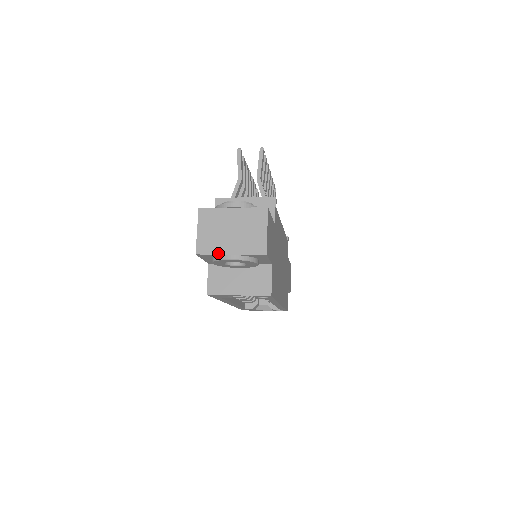
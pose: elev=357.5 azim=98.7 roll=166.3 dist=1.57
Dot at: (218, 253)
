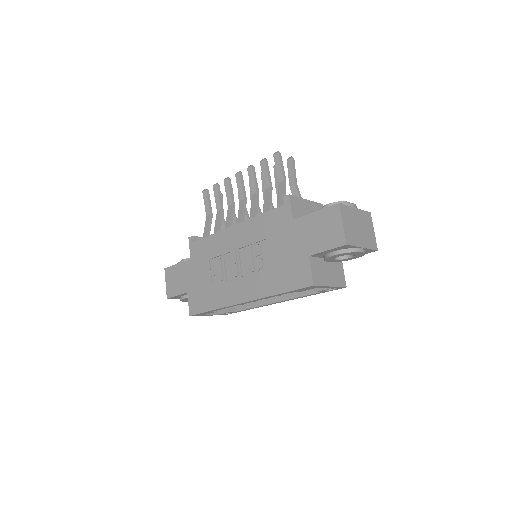
Dot at: (357, 245)
